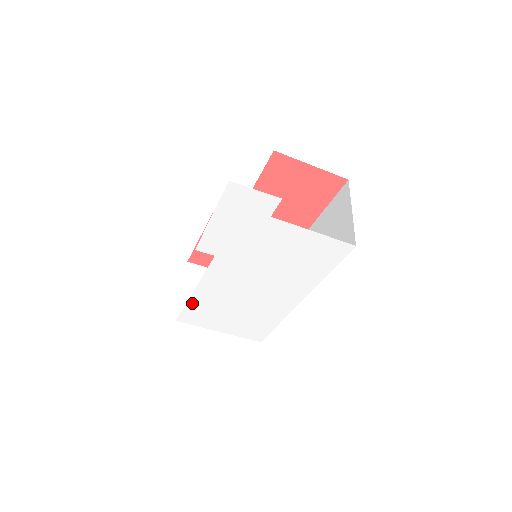
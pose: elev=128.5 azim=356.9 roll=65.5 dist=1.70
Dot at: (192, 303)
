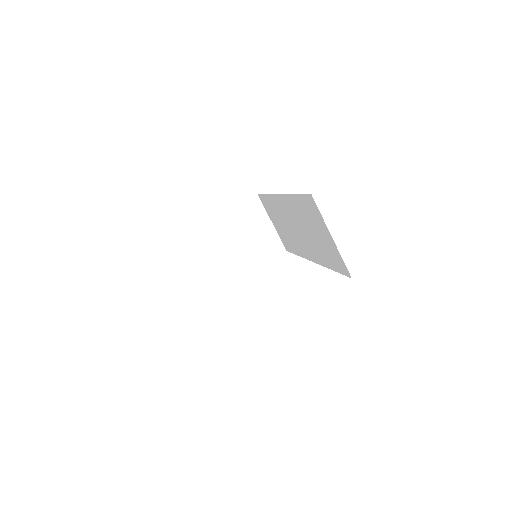
Dot at: occluded
